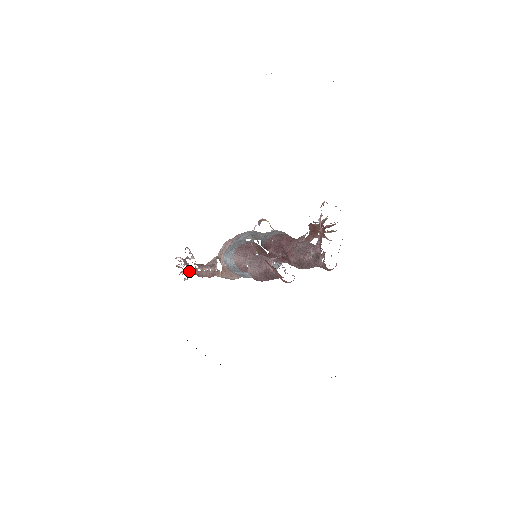
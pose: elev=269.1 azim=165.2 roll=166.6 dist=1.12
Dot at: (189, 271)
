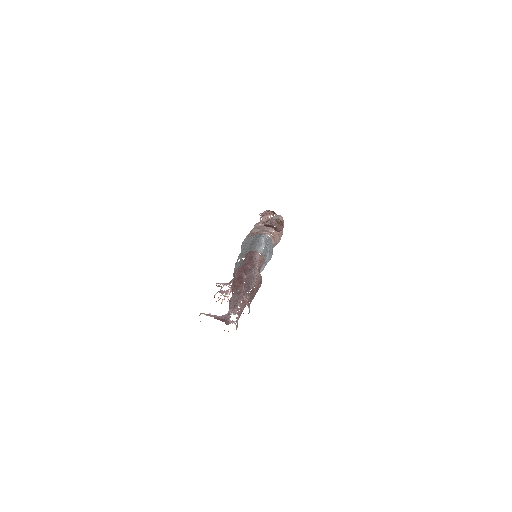
Dot at: (227, 294)
